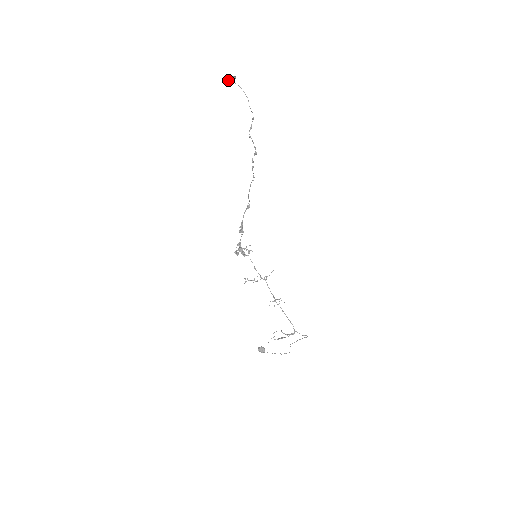
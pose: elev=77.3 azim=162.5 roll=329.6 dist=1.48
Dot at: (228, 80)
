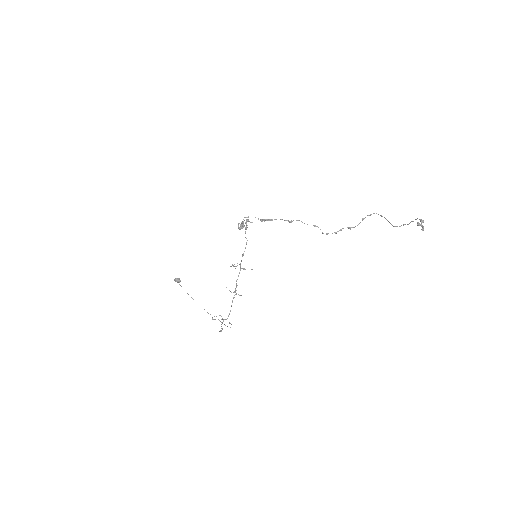
Dot at: (419, 224)
